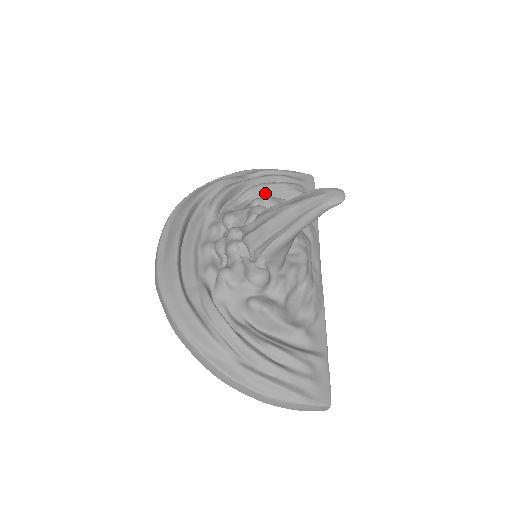
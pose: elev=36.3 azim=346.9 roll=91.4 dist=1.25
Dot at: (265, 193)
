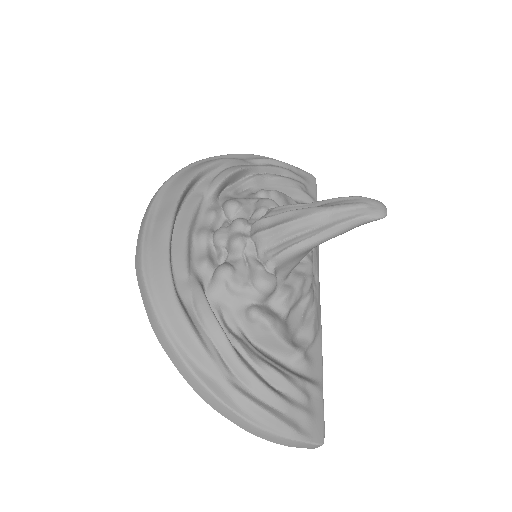
Dot at: (269, 185)
